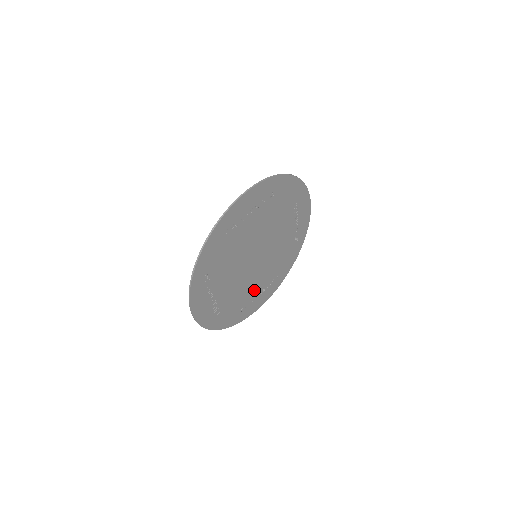
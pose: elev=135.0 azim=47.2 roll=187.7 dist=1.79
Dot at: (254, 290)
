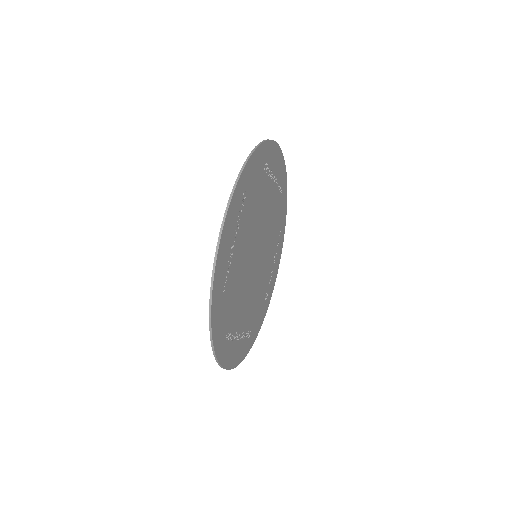
Dot at: (267, 275)
